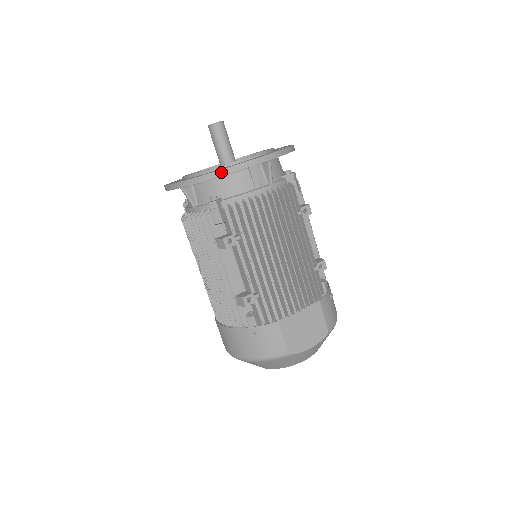
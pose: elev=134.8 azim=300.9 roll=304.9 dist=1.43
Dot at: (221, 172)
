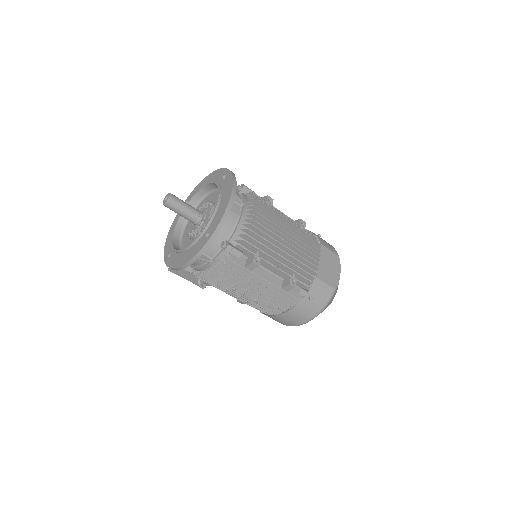
Dot at: (220, 224)
